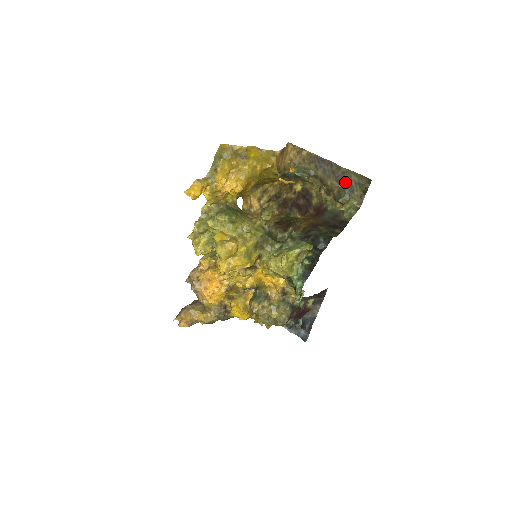
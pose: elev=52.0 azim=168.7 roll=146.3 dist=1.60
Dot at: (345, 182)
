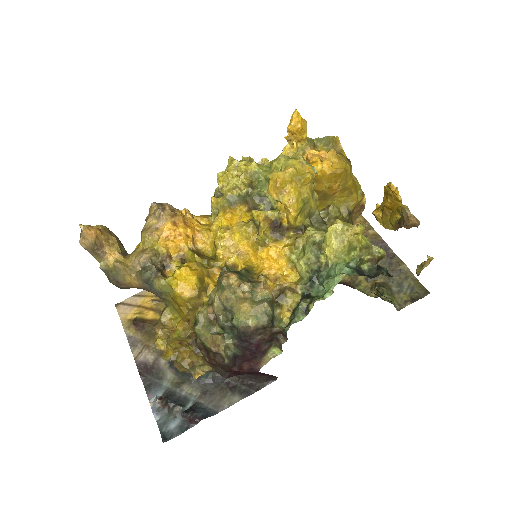
Dot at: (397, 279)
